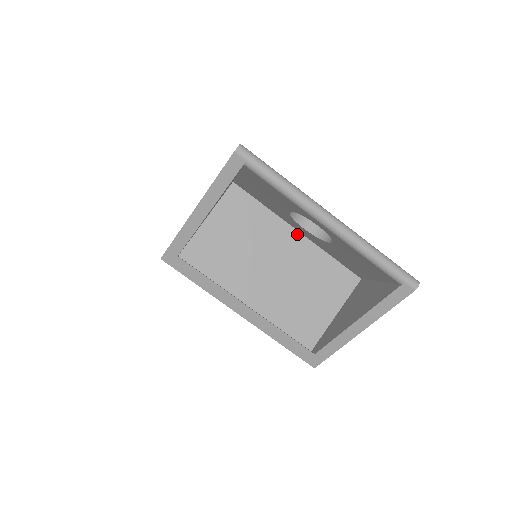
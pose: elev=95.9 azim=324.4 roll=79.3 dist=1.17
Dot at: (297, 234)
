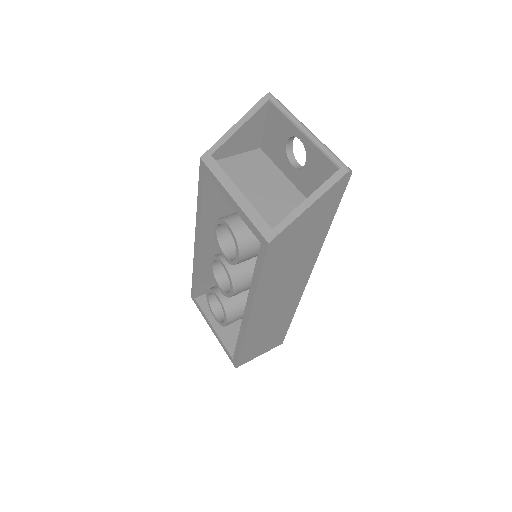
Dot at: (288, 180)
